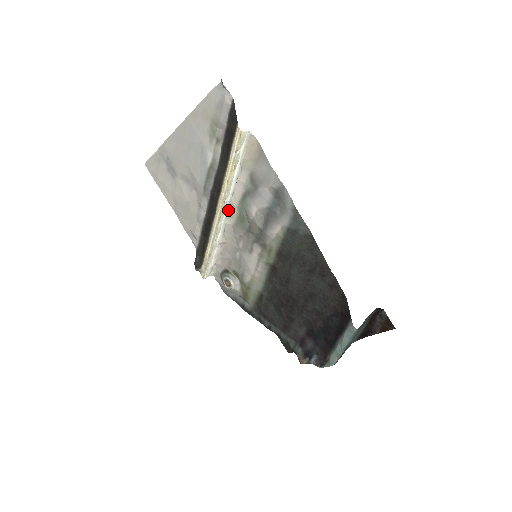
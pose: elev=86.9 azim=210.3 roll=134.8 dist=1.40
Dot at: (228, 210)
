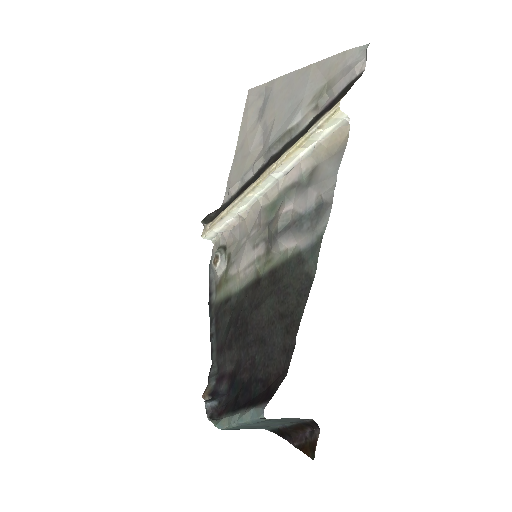
Dot at: (269, 188)
